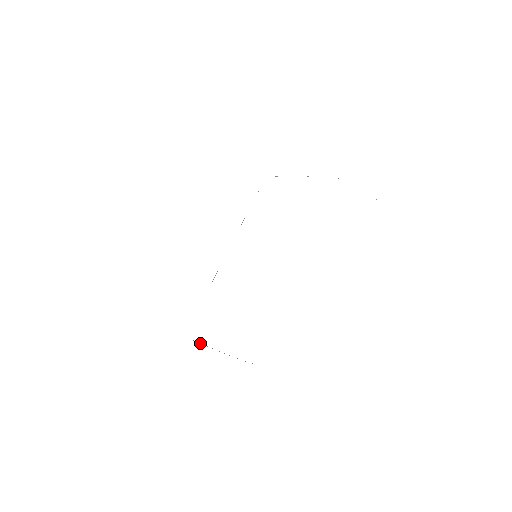
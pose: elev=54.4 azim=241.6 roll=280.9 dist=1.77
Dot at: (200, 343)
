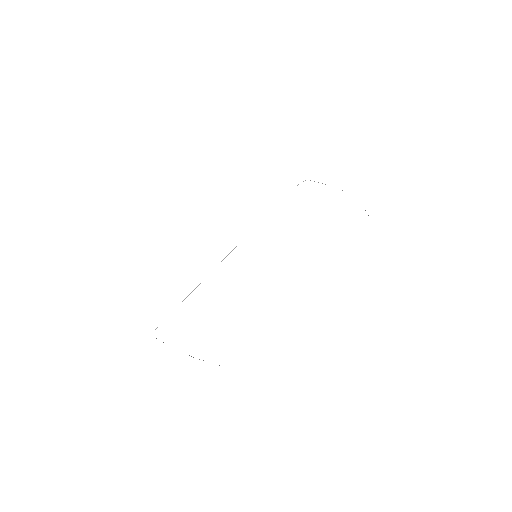
Dot at: occluded
